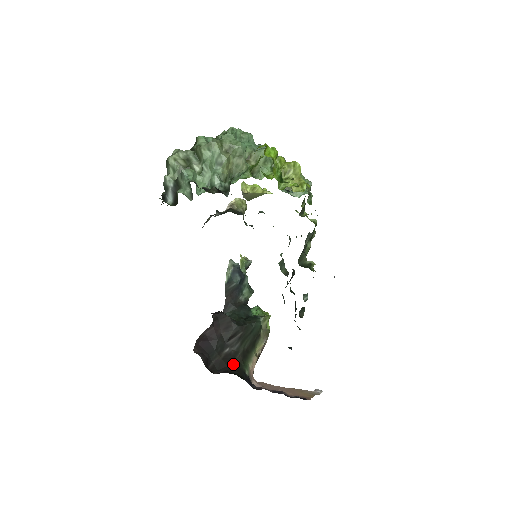
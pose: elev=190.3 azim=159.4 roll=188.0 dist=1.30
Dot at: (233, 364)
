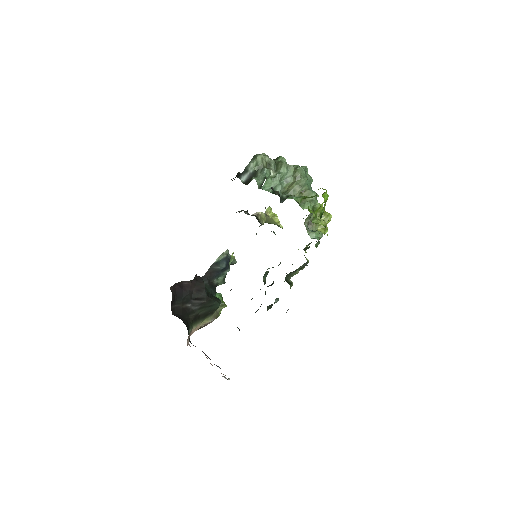
Dot at: (186, 317)
